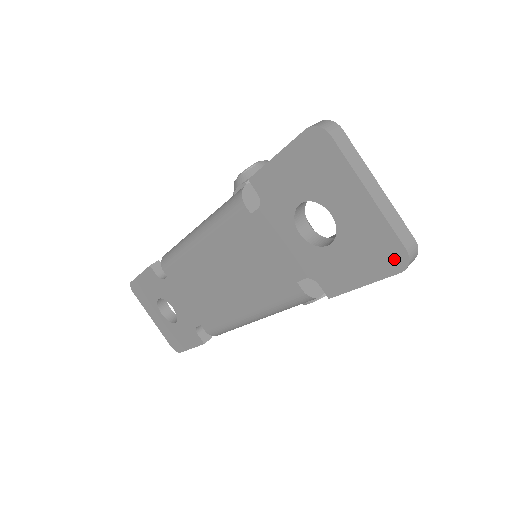
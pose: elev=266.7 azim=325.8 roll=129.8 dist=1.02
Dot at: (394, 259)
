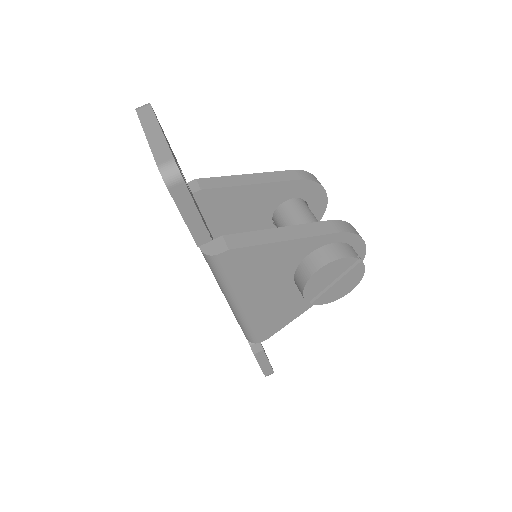
Dot at: occluded
